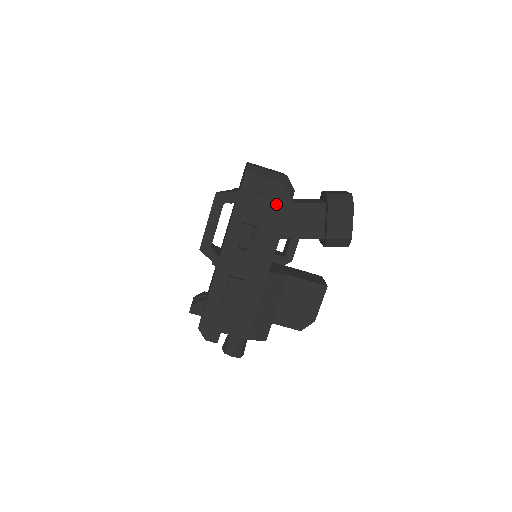
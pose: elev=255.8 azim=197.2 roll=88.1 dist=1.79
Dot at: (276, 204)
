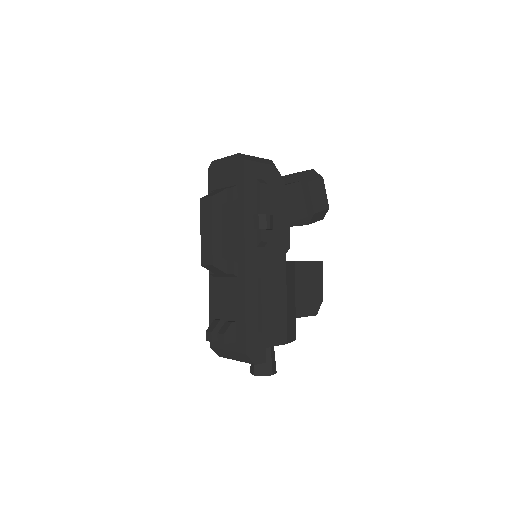
Dot at: (274, 189)
